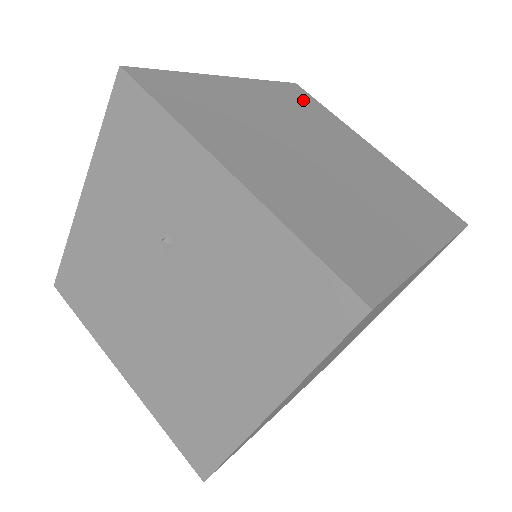
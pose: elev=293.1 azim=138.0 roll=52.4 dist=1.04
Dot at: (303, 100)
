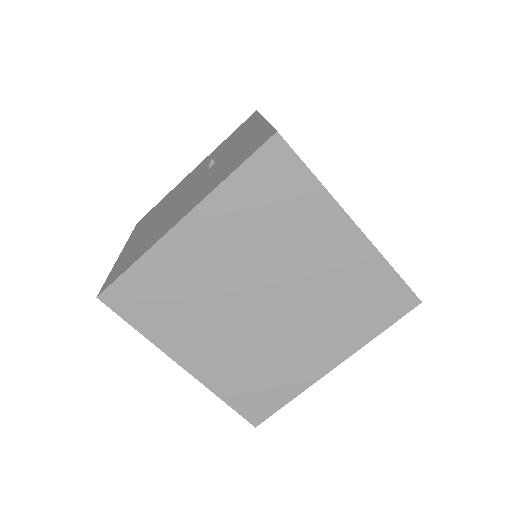
Dot at: occluded
